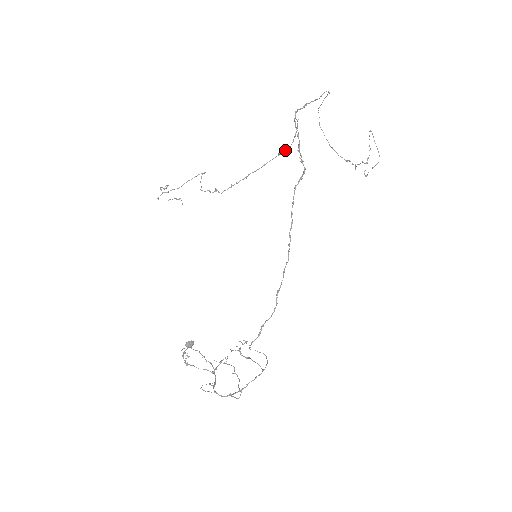
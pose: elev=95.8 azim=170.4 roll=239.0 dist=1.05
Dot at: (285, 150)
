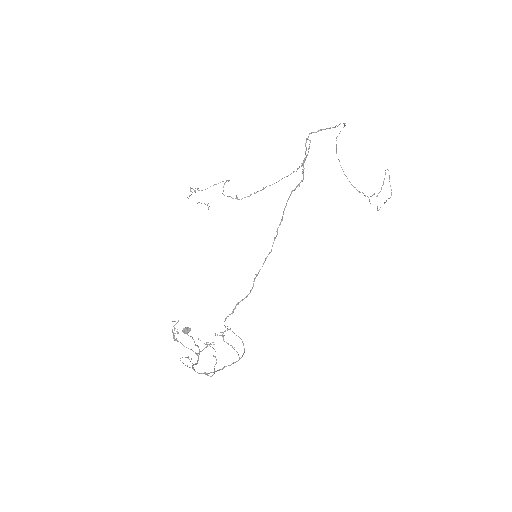
Dot at: (298, 168)
